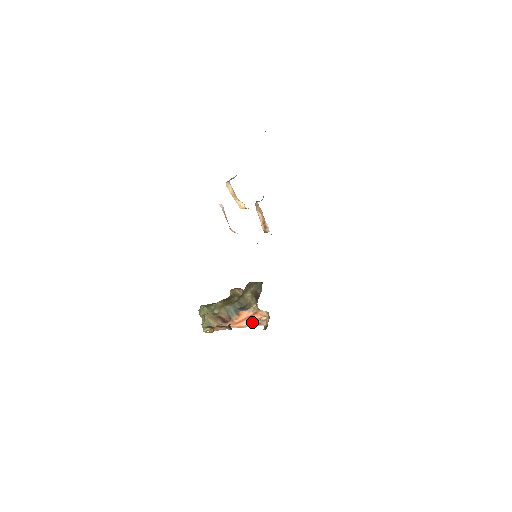
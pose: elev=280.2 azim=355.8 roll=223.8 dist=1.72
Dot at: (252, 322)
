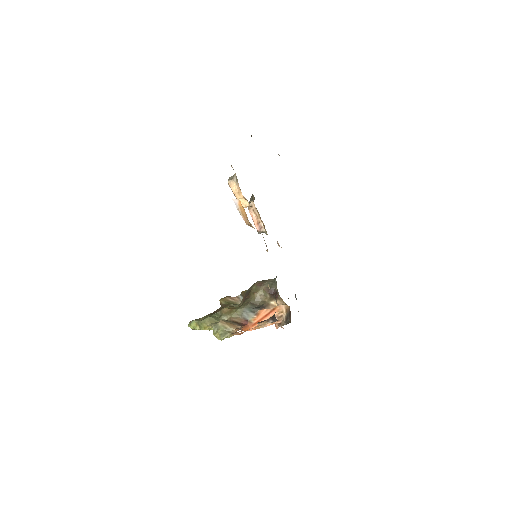
Dot at: occluded
